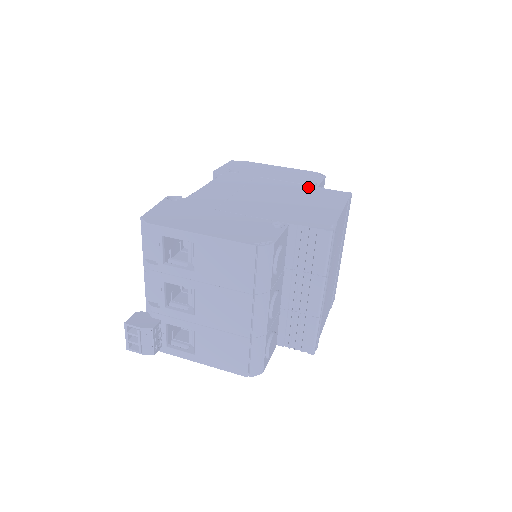
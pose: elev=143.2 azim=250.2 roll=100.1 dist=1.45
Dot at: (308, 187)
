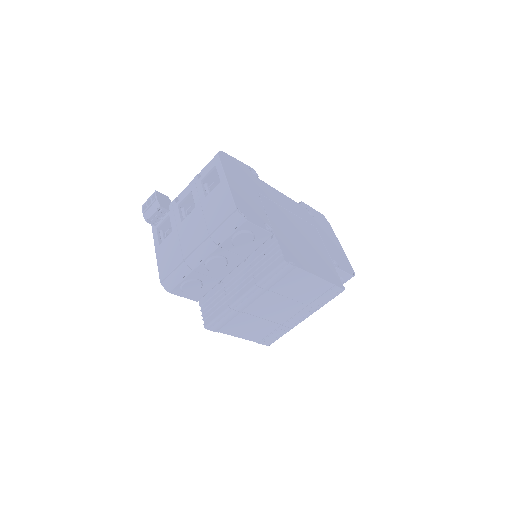
Dot at: (329, 259)
